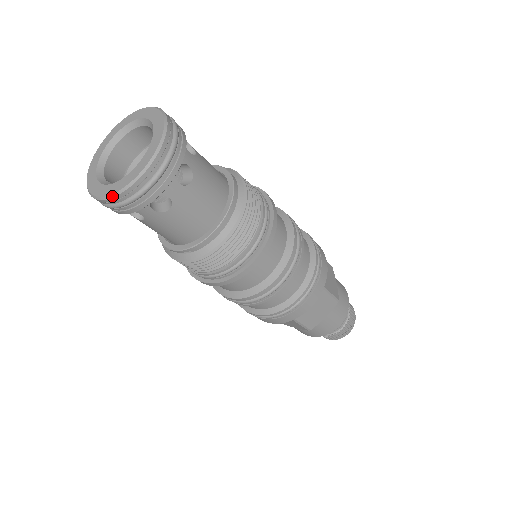
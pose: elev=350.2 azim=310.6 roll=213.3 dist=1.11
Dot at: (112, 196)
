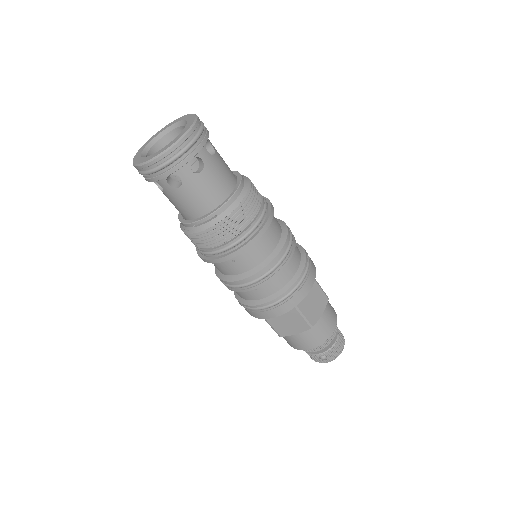
Dot at: (164, 152)
